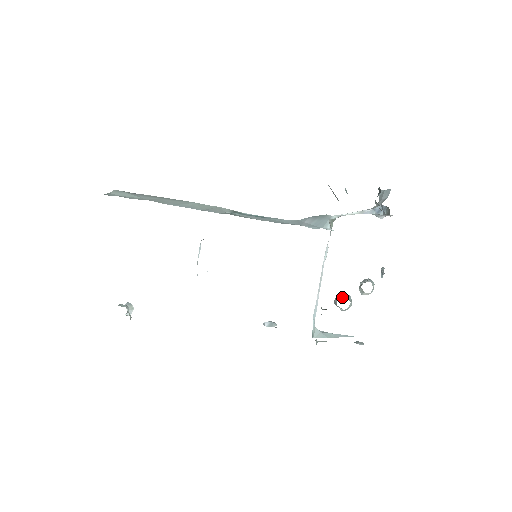
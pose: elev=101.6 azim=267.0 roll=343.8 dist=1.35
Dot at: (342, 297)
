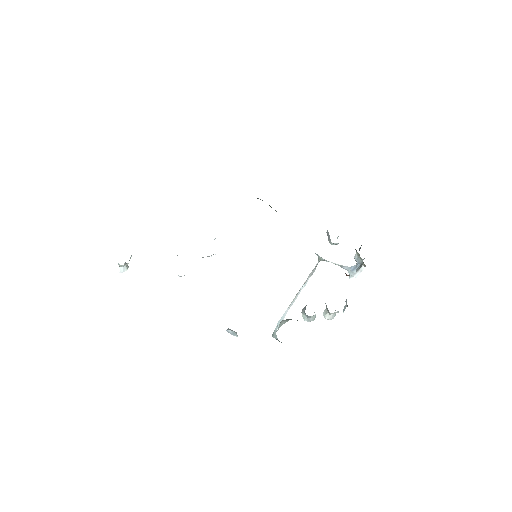
Dot at: occluded
